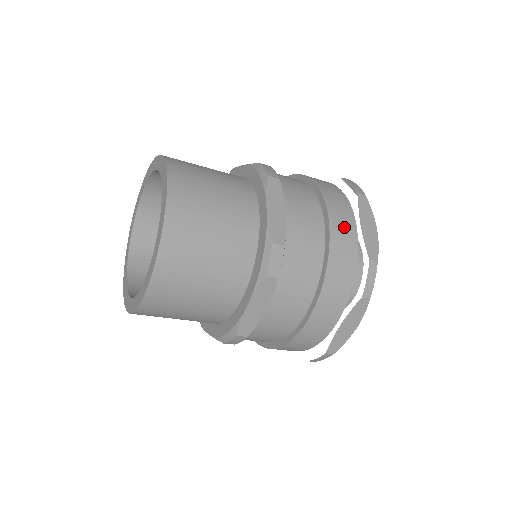
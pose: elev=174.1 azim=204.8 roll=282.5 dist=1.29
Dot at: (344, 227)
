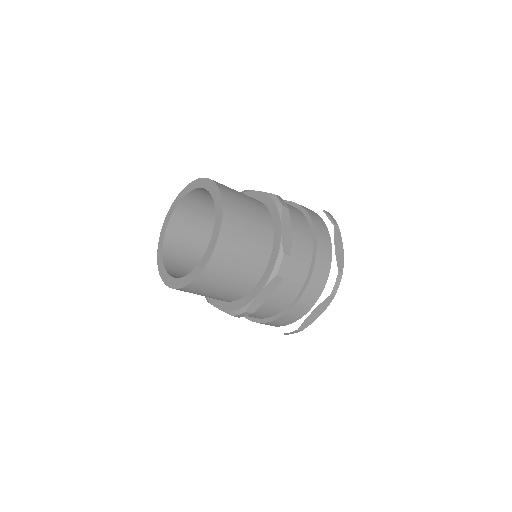
Dot at: (325, 247)
